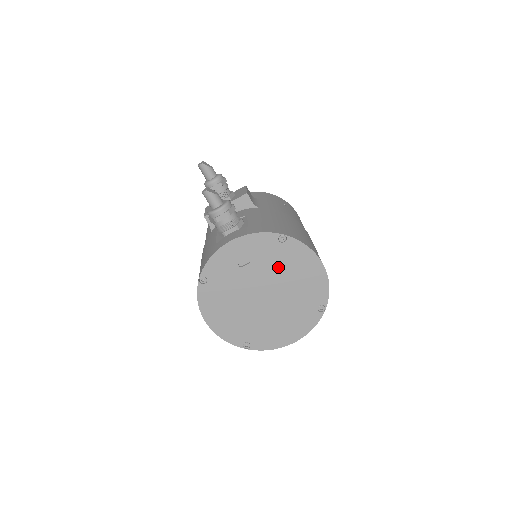
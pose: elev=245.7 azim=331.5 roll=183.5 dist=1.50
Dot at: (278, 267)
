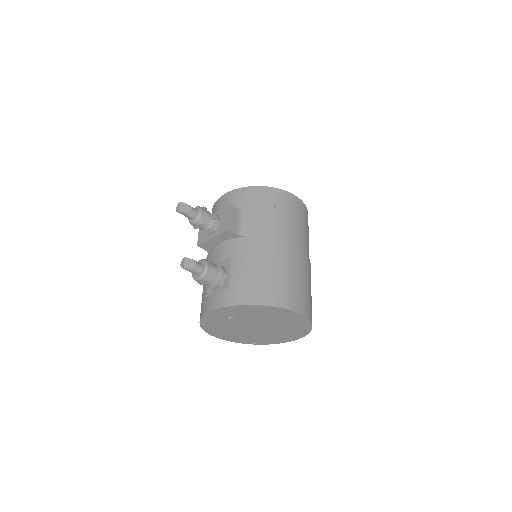
Dot at: (261, 317)
